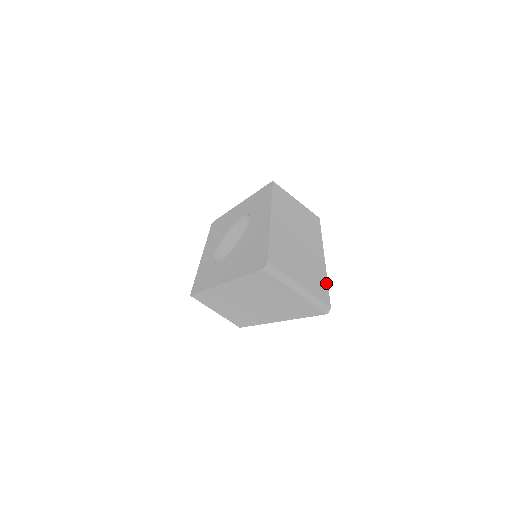
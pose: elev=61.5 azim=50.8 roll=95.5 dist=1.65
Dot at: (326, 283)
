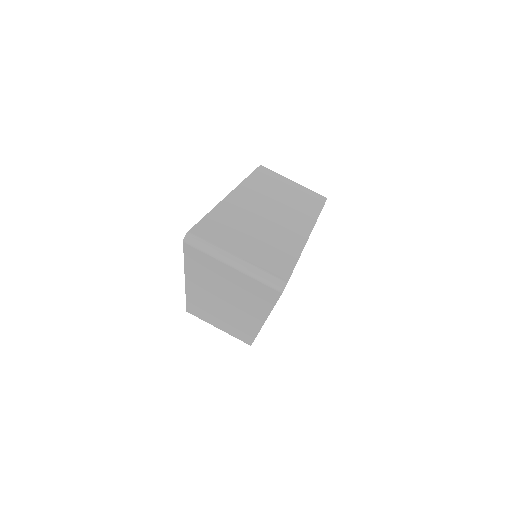
Dot at: (295, 258)
